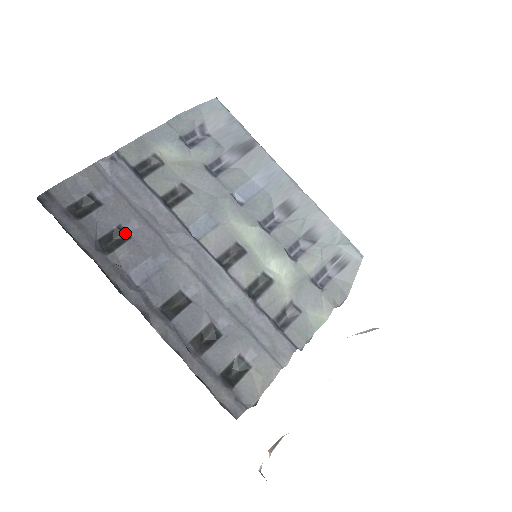
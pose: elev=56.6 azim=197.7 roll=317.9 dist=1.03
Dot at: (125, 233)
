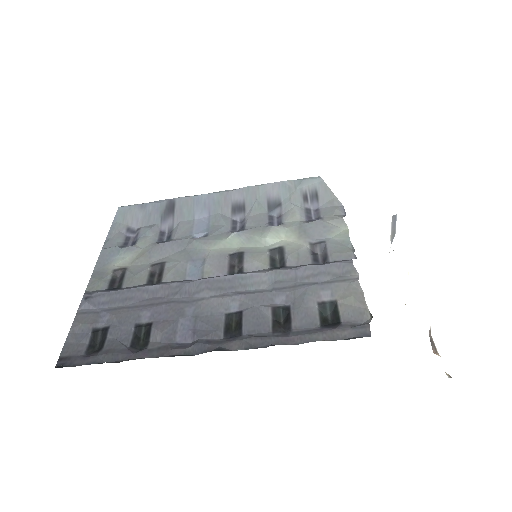
Dot at: (145, 325)
